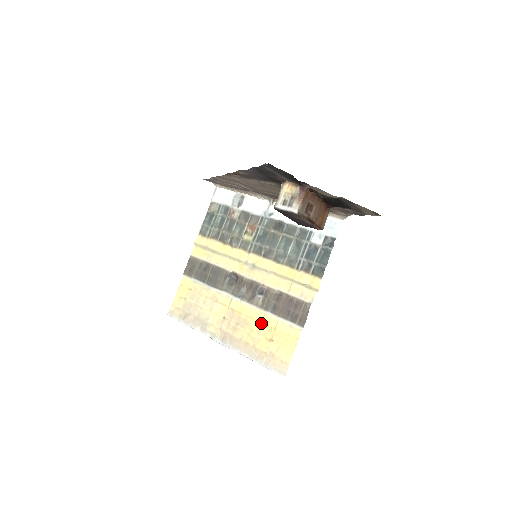
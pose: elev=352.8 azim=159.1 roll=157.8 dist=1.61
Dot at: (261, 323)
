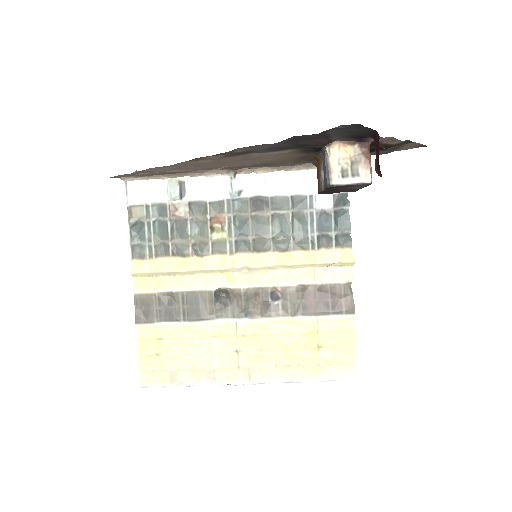
Dot at: (295, 334)
